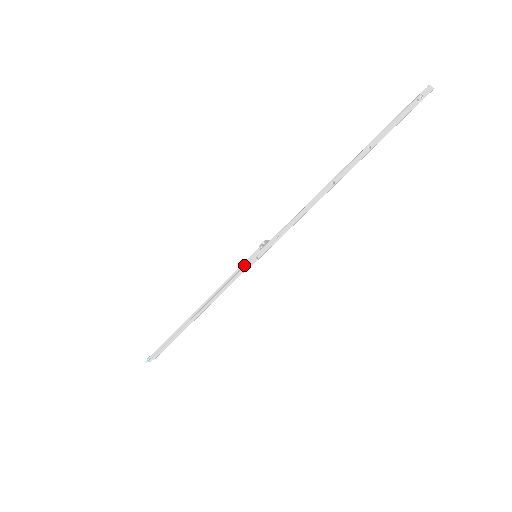
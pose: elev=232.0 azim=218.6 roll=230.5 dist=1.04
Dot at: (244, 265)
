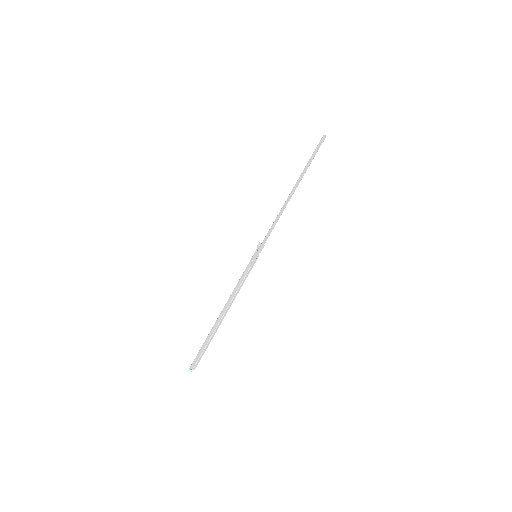
Dot at: (249, 263)
